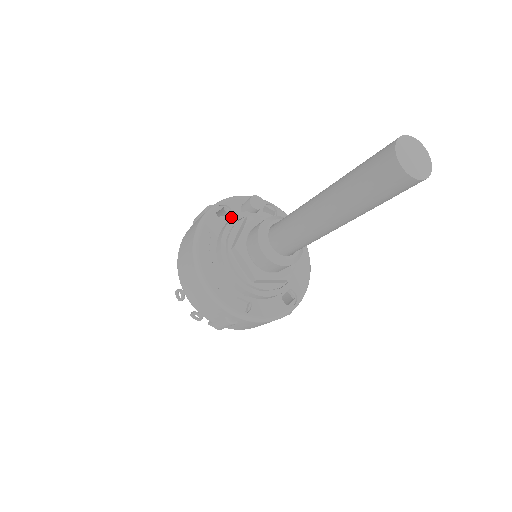
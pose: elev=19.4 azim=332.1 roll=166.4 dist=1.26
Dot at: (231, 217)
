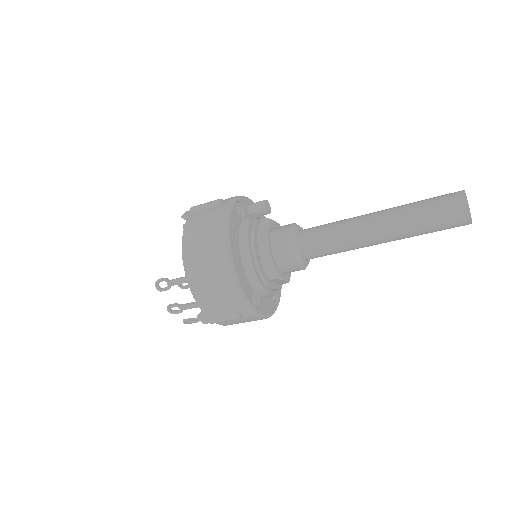
Dot at: (242, 215)
